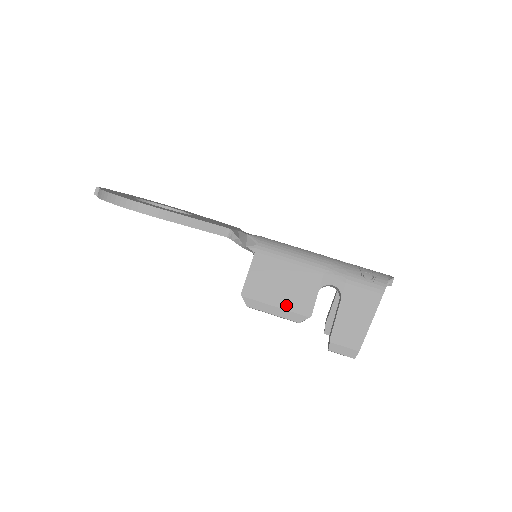
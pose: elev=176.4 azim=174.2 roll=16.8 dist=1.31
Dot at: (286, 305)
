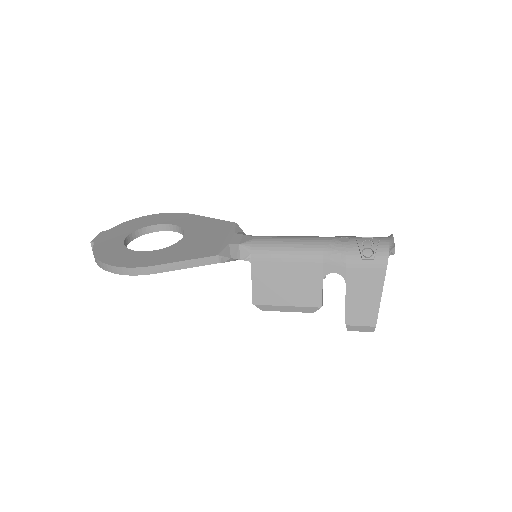
Dot at: (296, 302)
